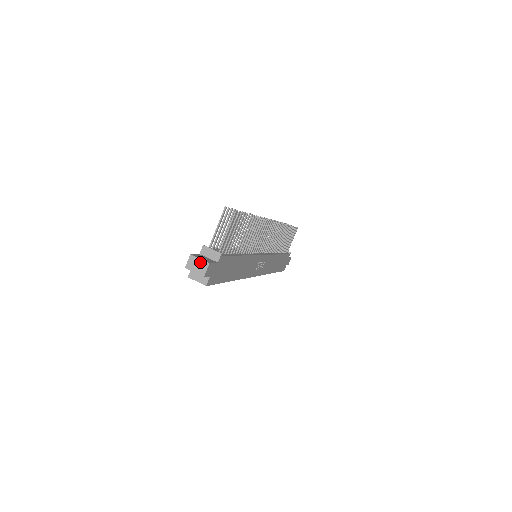
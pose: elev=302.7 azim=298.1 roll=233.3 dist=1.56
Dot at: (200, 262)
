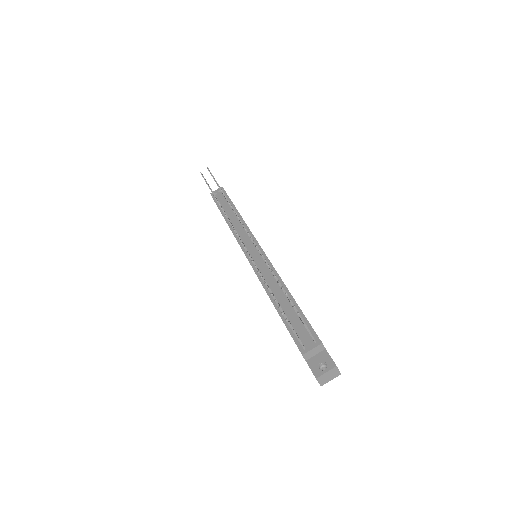
Dot at: (329, 373)
